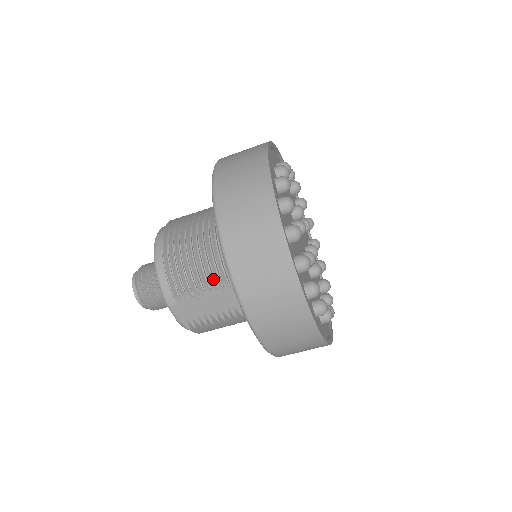
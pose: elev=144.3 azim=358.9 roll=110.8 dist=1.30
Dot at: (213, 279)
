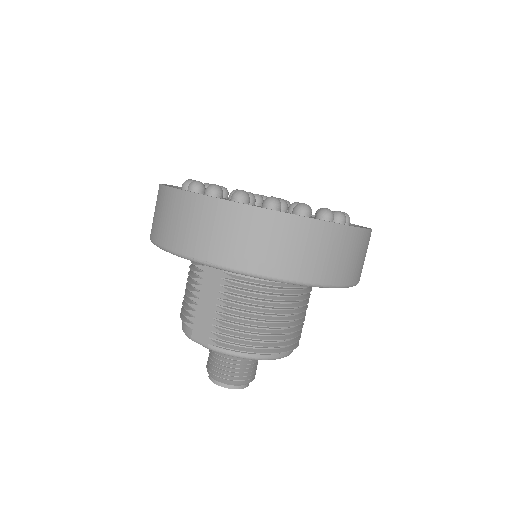
Dot at: (195, 281)
